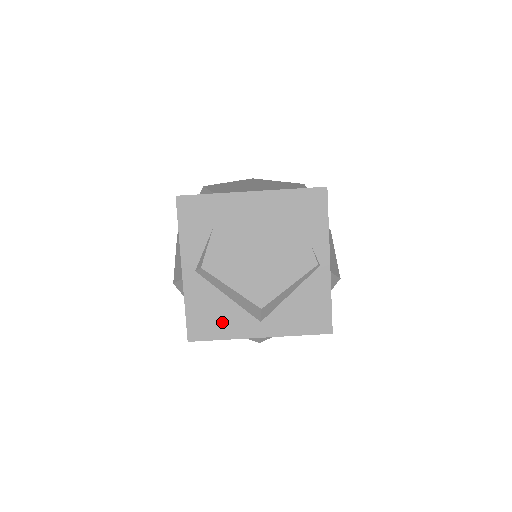
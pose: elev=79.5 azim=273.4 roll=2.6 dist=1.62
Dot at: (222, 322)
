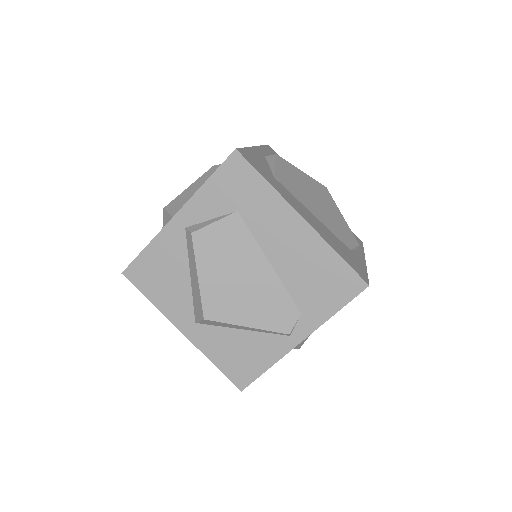
Dot at: (165, 289)
